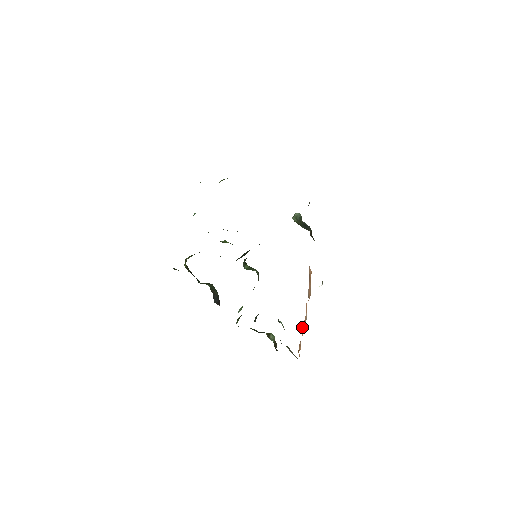
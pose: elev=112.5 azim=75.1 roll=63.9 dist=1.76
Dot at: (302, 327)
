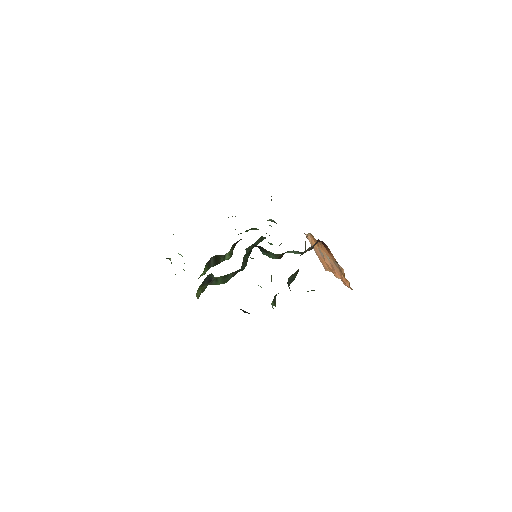
Dot at: occluded
